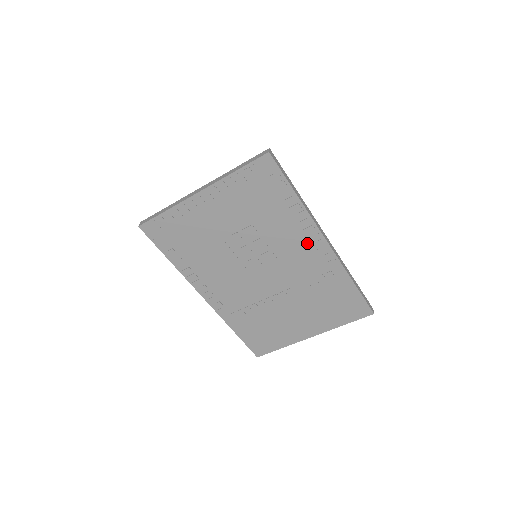
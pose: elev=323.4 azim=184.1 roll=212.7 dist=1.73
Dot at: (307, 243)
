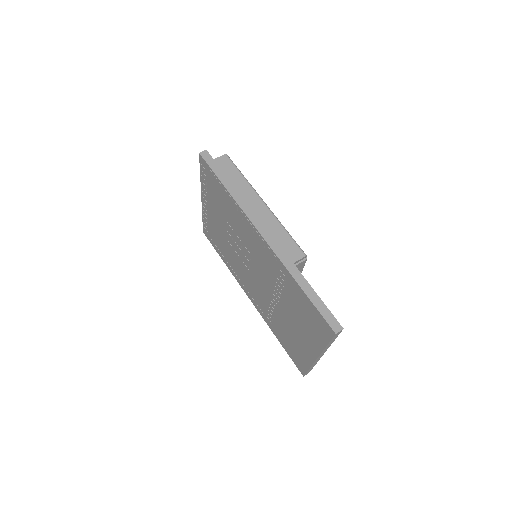
Dot at: (254, 237)
